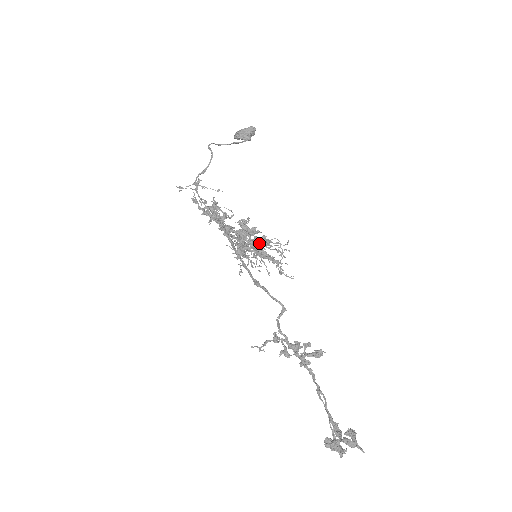
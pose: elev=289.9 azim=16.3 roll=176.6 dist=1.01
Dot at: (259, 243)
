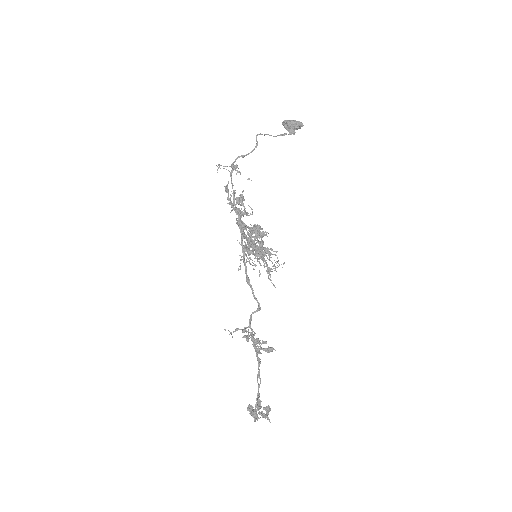
Dot at: (262, 251)
